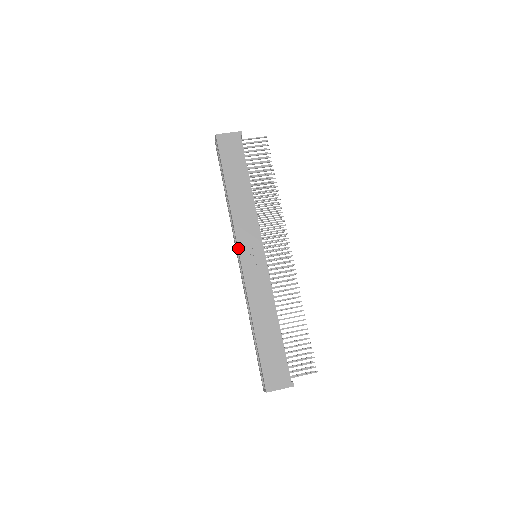
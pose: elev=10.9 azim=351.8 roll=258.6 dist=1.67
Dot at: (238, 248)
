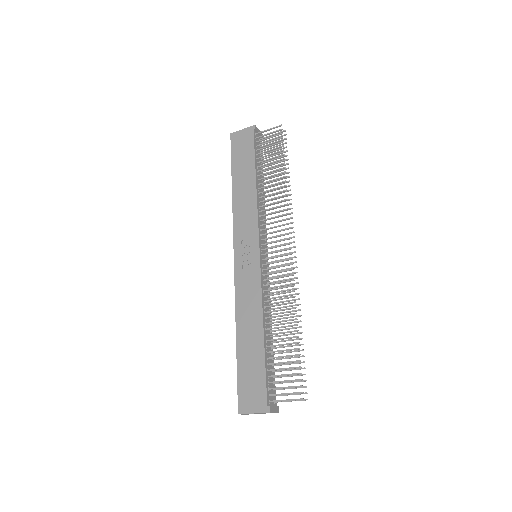
Dot at: (233, 247)
